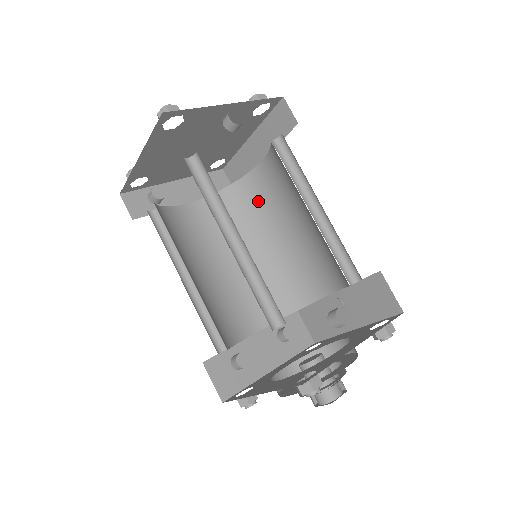
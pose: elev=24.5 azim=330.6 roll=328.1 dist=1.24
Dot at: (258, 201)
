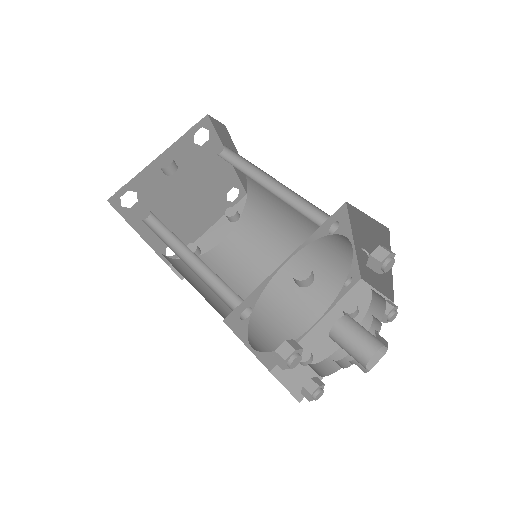
Dot at: (266, 204)
